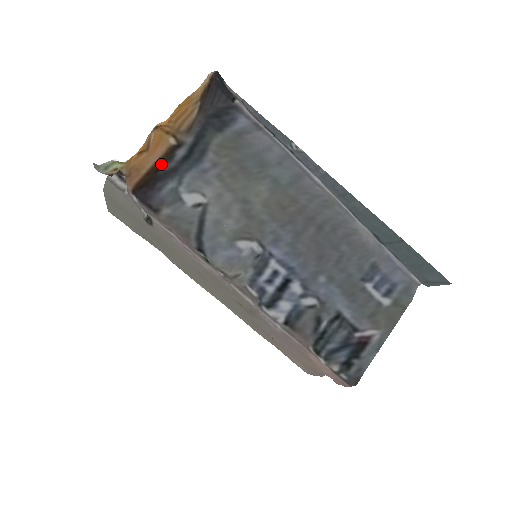
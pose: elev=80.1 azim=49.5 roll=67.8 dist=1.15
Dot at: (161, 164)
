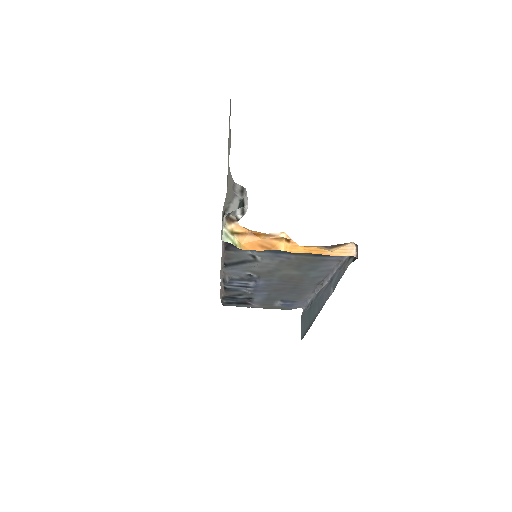
Dot at: occluded
